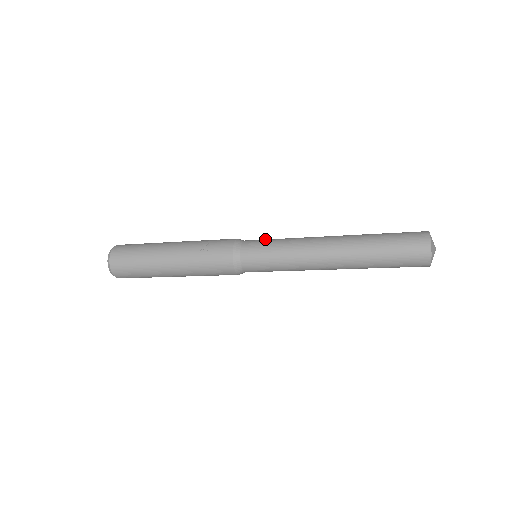
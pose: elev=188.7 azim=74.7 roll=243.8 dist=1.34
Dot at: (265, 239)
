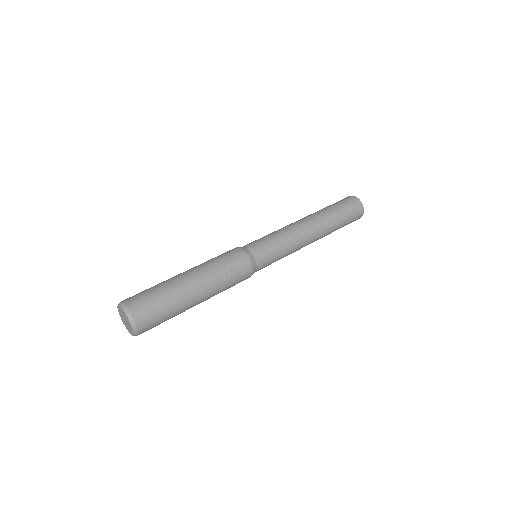
Dot at: (265, 242)
